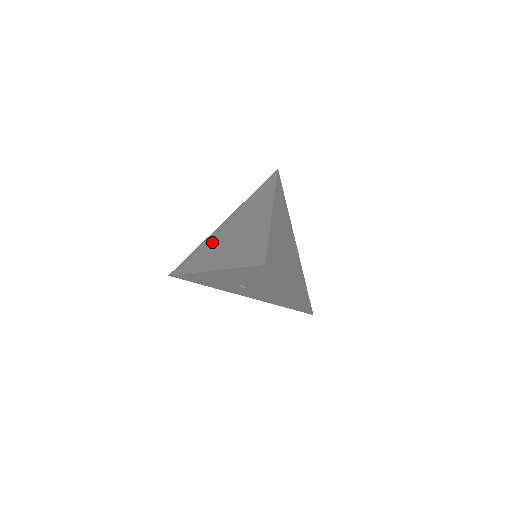
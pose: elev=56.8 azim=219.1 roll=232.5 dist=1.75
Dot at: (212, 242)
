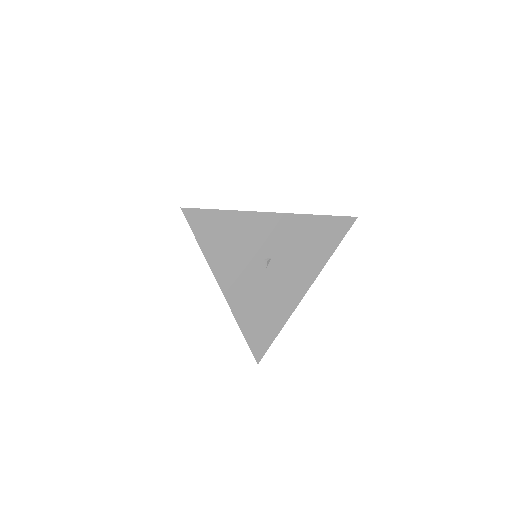
Dot at: occluded
